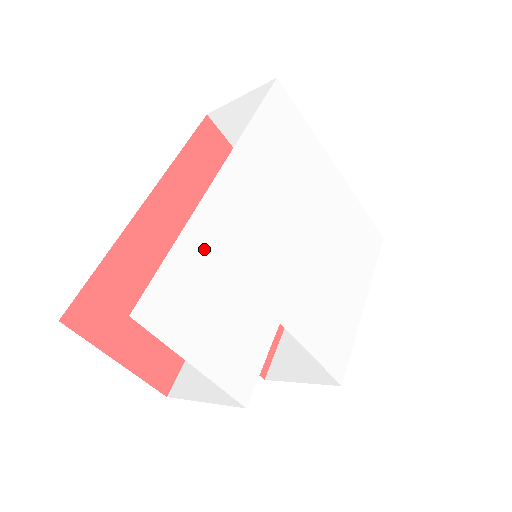
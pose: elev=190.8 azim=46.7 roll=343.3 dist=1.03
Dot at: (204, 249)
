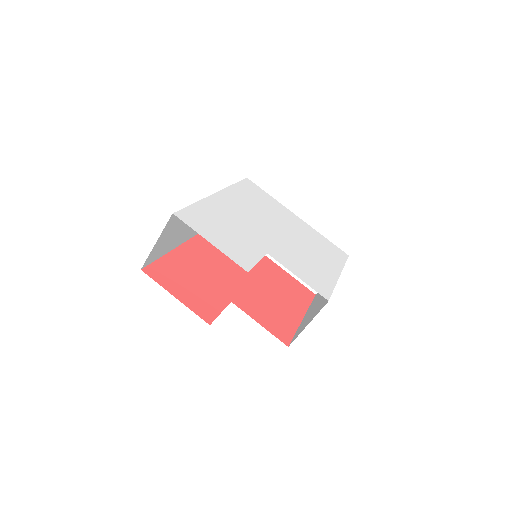
Dot at: (211, 211)
